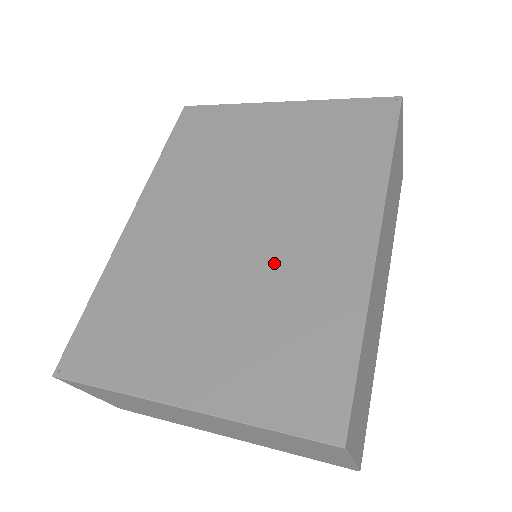
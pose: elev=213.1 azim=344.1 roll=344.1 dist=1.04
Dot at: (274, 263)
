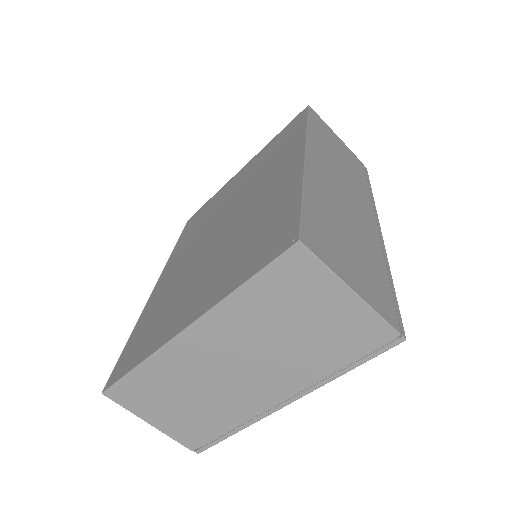
Dot at: (243, 219)
